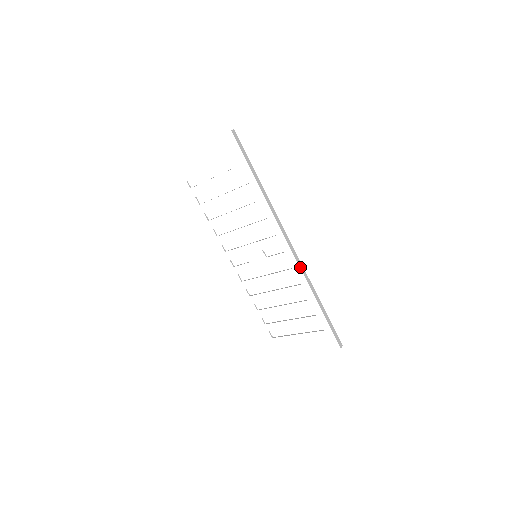
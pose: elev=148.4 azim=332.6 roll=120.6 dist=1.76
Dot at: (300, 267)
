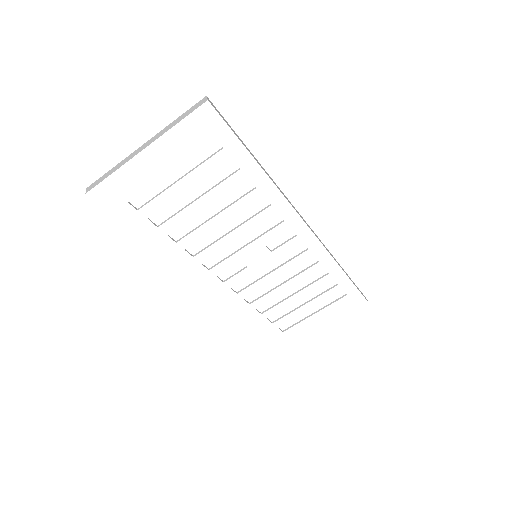
Dot at: occluded
